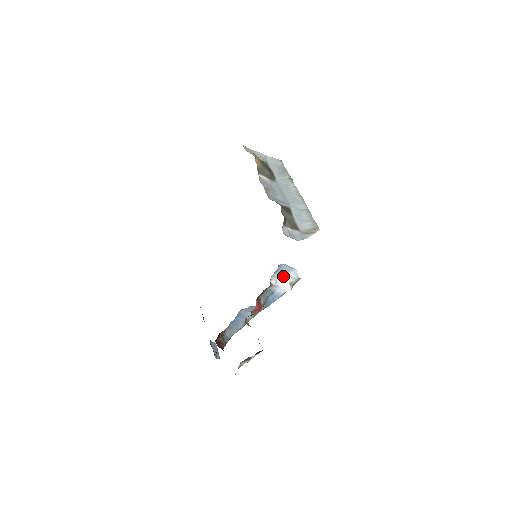
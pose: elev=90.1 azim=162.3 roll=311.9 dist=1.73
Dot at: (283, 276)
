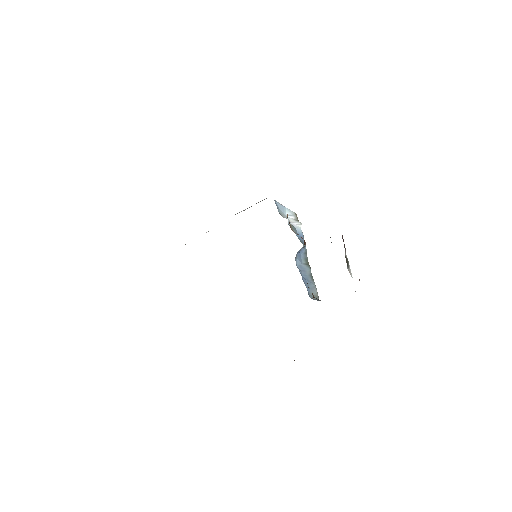
Dot at: occluded
